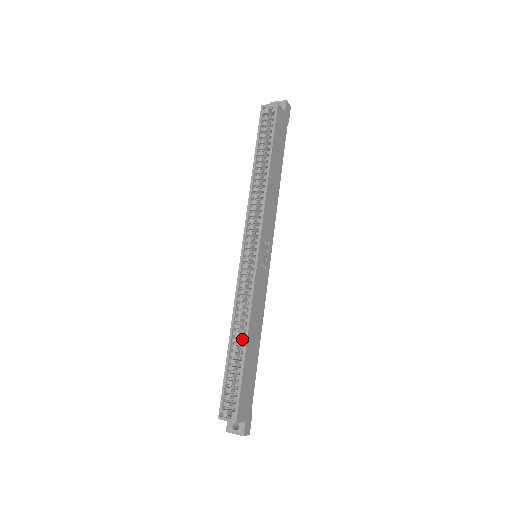
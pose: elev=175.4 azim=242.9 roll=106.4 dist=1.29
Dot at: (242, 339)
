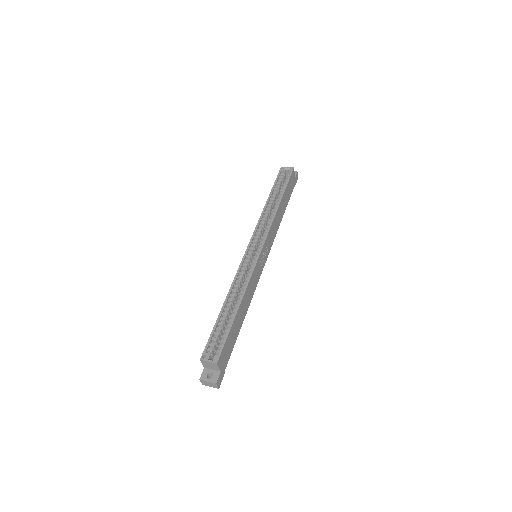
Dot at: (235, 304)
